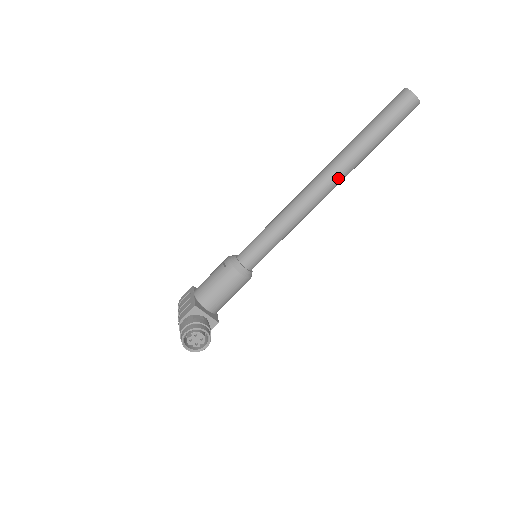
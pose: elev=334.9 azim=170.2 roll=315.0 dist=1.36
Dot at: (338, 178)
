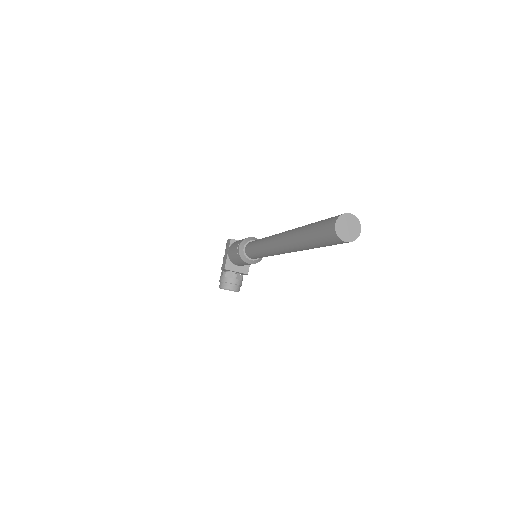
Dot at: (294, 251)
